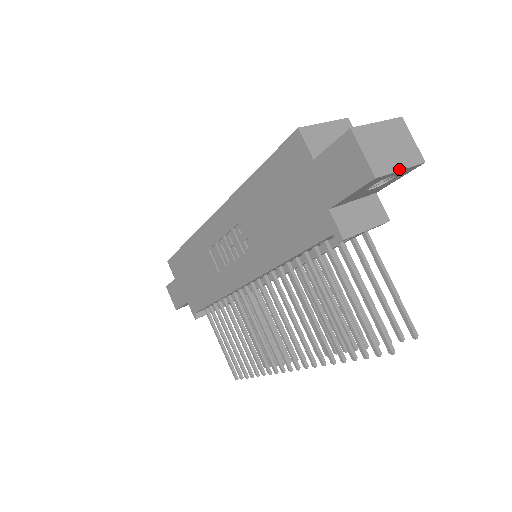
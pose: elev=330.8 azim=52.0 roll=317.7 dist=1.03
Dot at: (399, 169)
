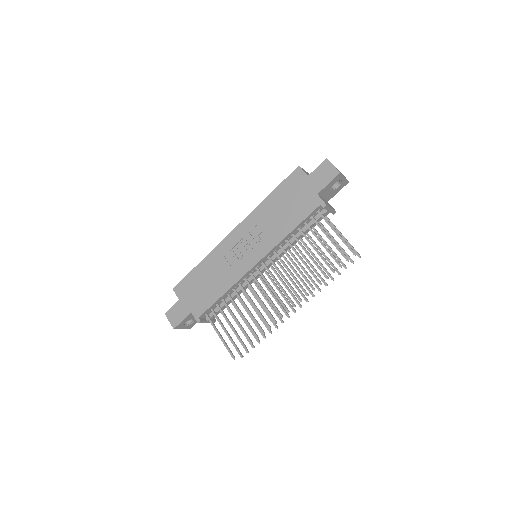
Dot at: (344, 177)
